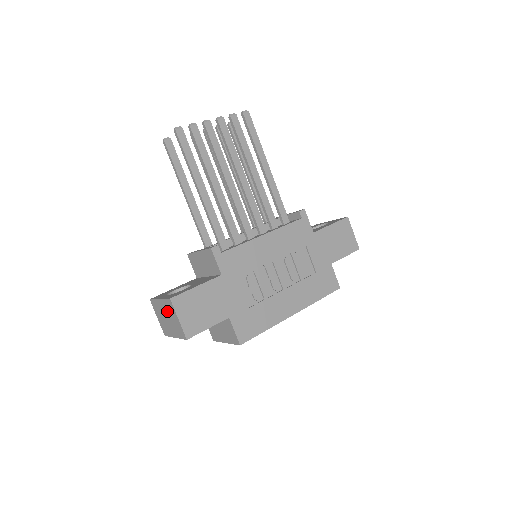
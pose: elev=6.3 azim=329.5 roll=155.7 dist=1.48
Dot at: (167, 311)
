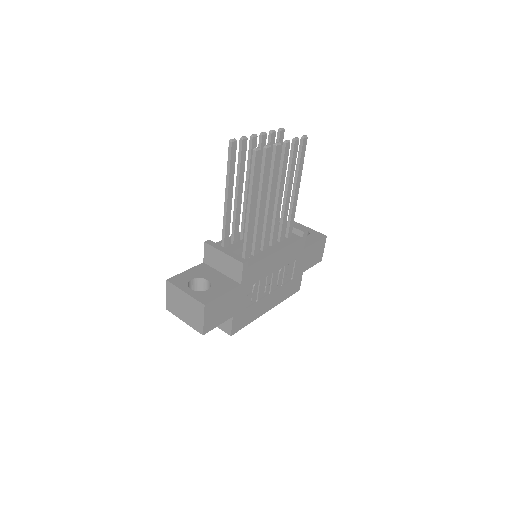
Dot at: (190, 305)
